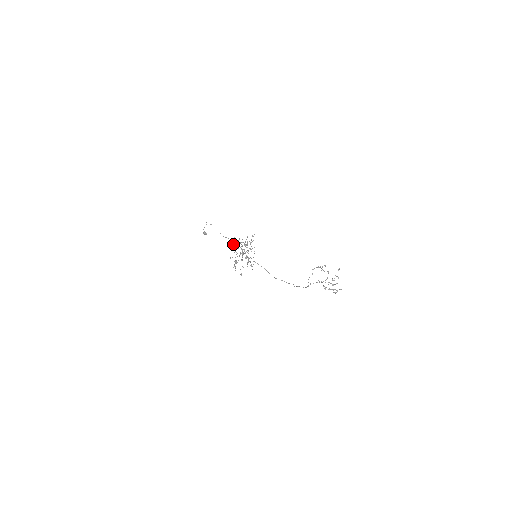
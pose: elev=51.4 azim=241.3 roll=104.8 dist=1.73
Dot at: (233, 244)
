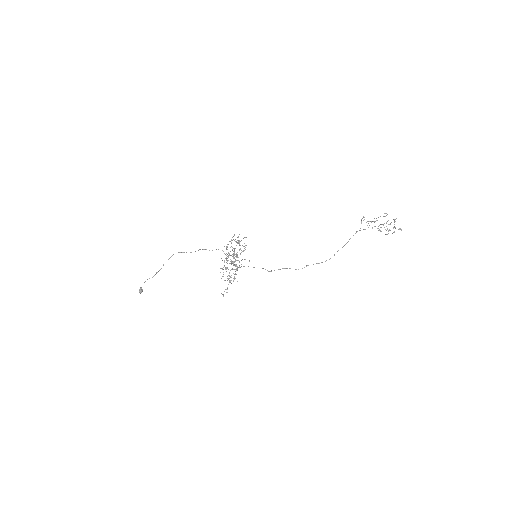
Dot at: occluded
